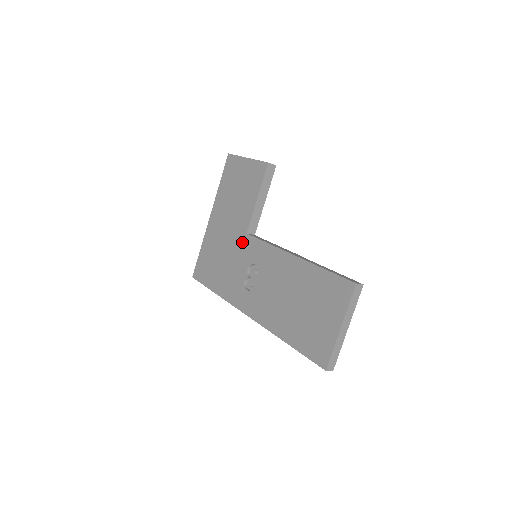
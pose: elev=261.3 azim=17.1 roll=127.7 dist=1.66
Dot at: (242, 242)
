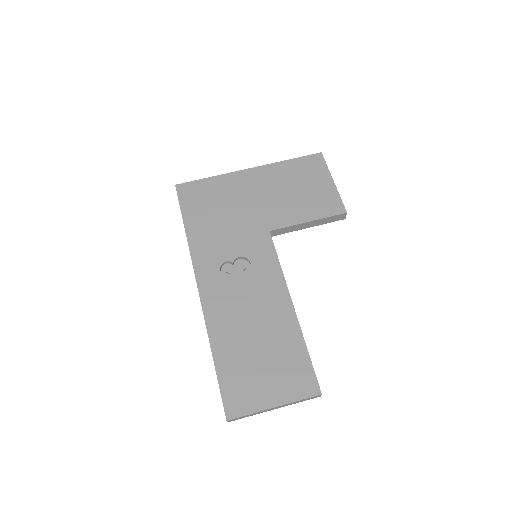
Dot at: (258, 231)
